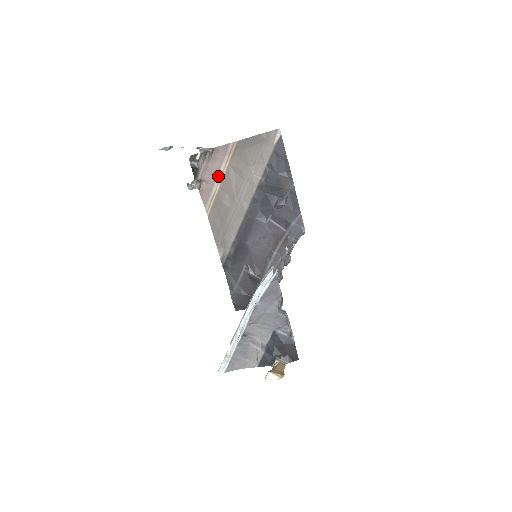
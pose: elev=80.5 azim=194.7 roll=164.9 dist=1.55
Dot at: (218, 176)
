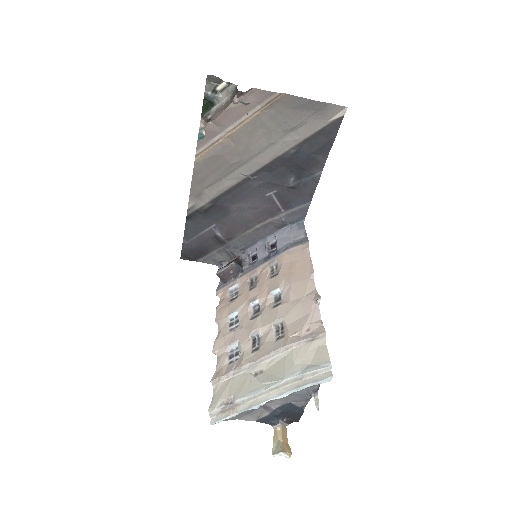
Dot at: (235, 123)
